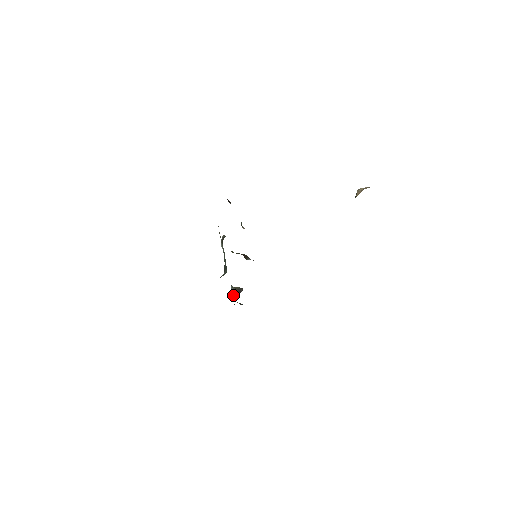
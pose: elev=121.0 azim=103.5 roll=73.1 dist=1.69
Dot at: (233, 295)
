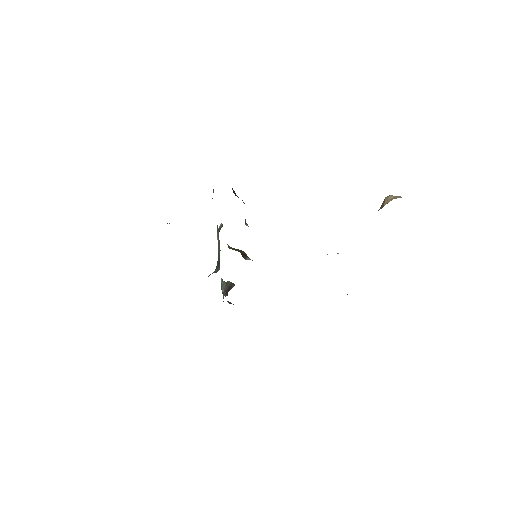
Dot at: (223, 291)
